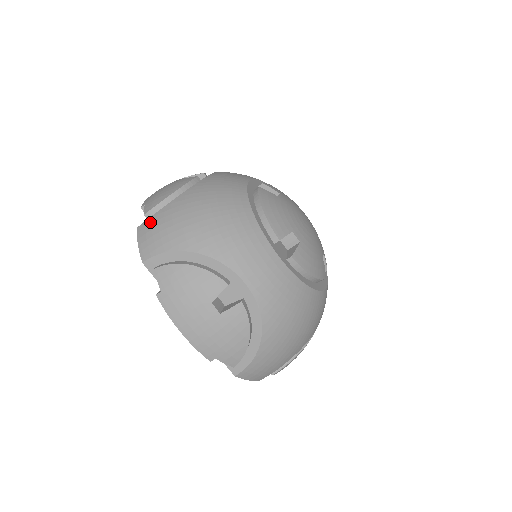
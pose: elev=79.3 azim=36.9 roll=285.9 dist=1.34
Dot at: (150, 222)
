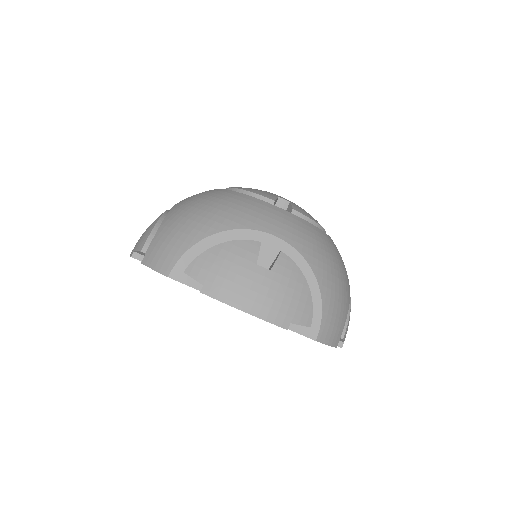
Dot at: (152, 247)
